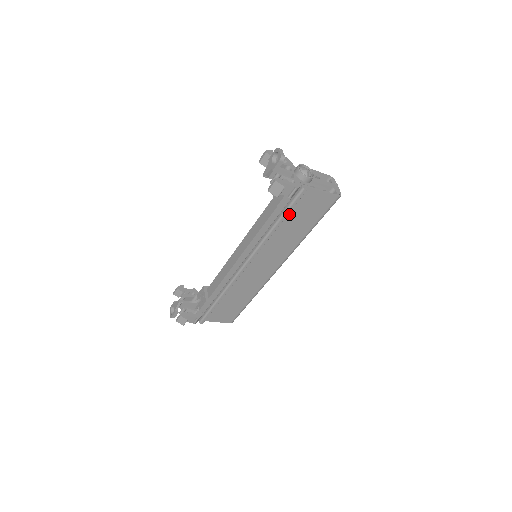
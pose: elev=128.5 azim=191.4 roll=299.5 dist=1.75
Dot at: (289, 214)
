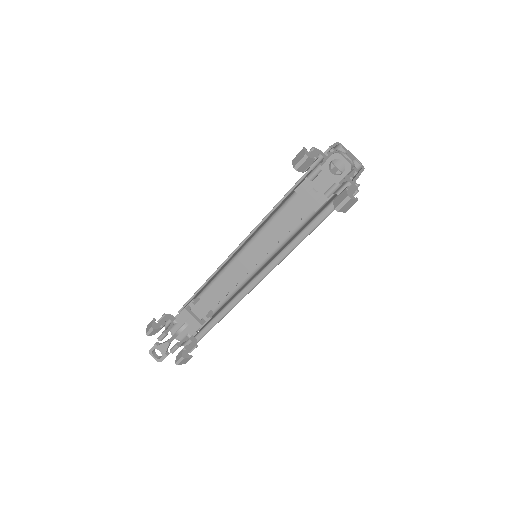
Dot at: occluded
